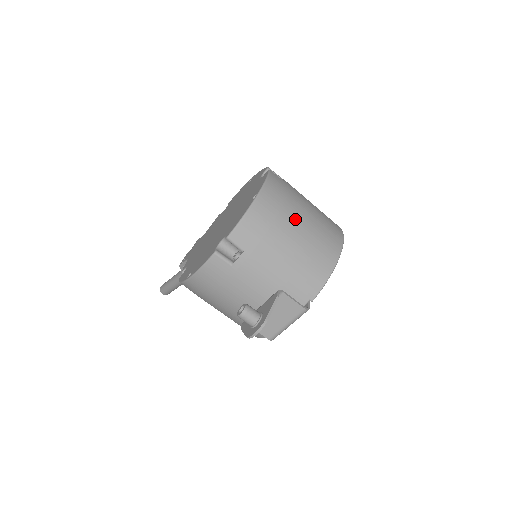
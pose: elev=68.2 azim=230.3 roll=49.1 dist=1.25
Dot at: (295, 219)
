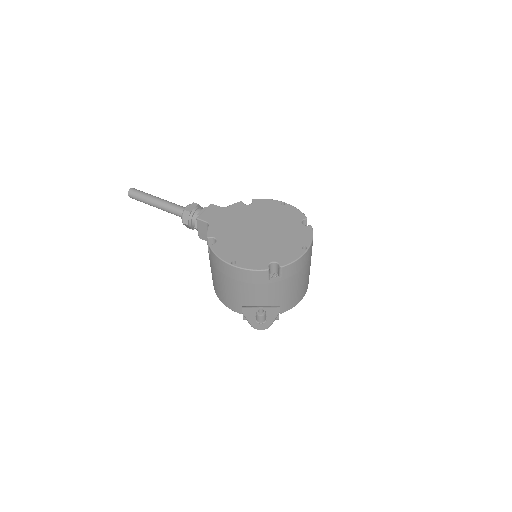
Dot at: (308, 268)
